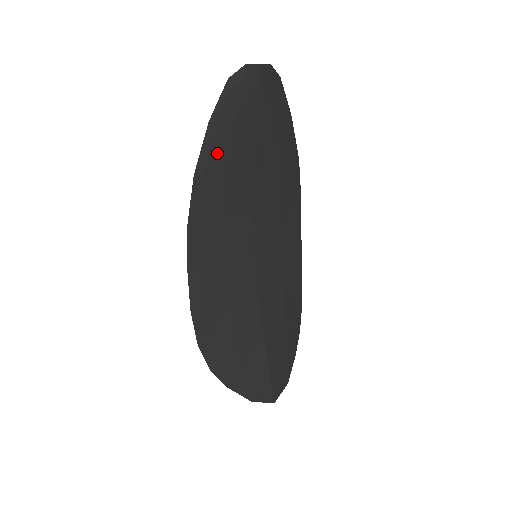
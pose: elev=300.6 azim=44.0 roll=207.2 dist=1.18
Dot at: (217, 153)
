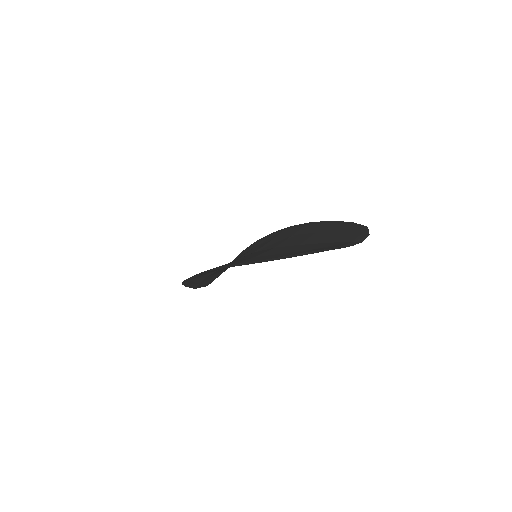
Dot at: occluded
